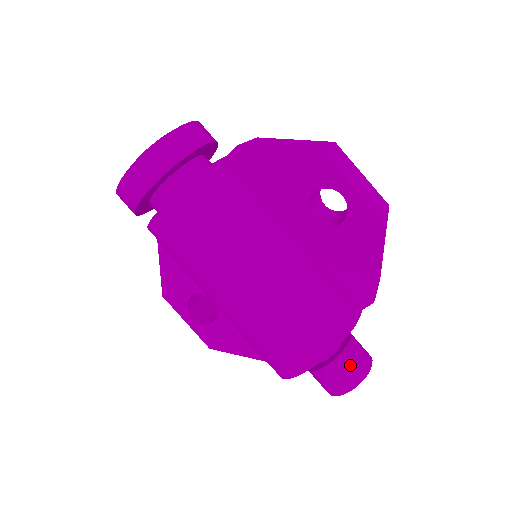
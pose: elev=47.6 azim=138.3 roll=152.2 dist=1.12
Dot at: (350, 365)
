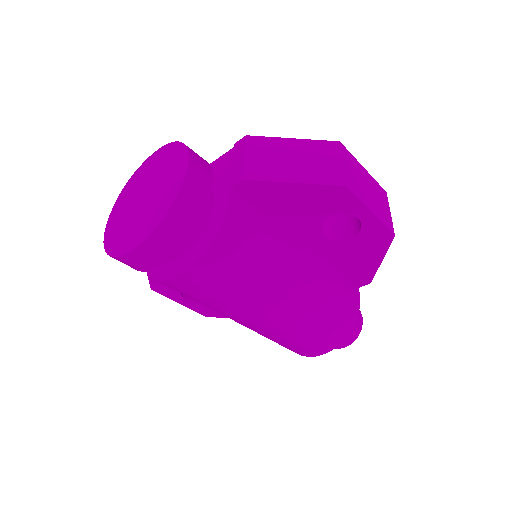
Dot at: occluded
